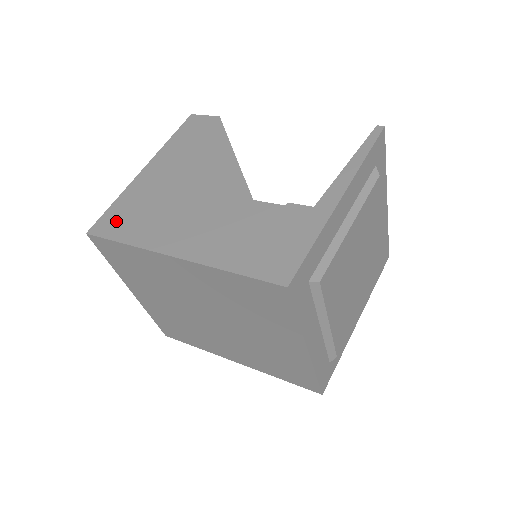
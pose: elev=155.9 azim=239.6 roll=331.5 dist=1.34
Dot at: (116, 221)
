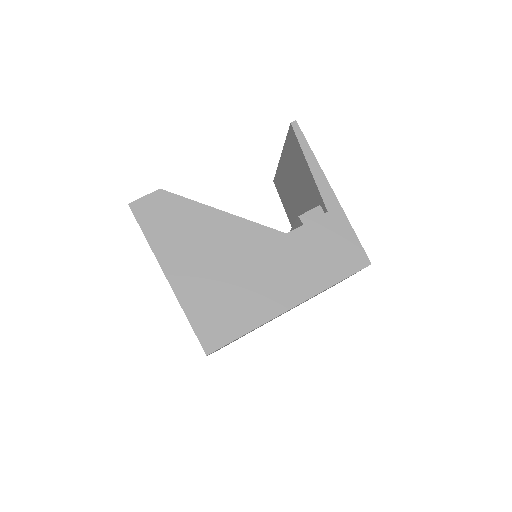
Dot at: (215, 328)
